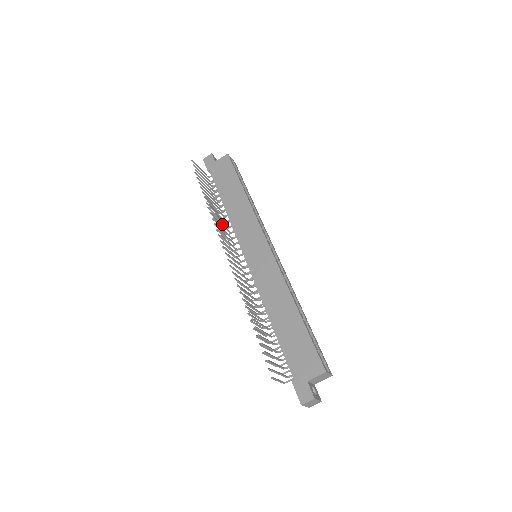
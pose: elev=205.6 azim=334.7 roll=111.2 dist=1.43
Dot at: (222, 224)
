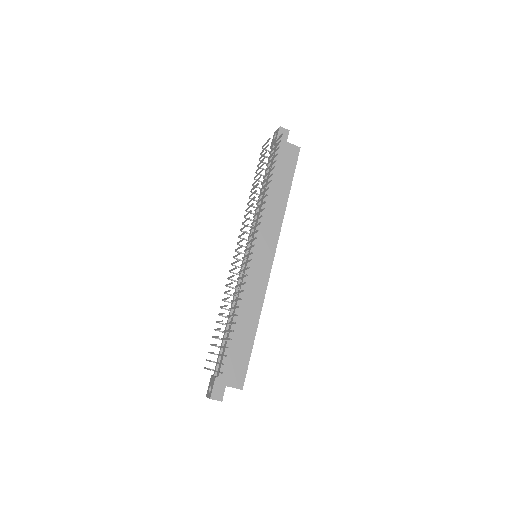
Dot at: (249, 197)
